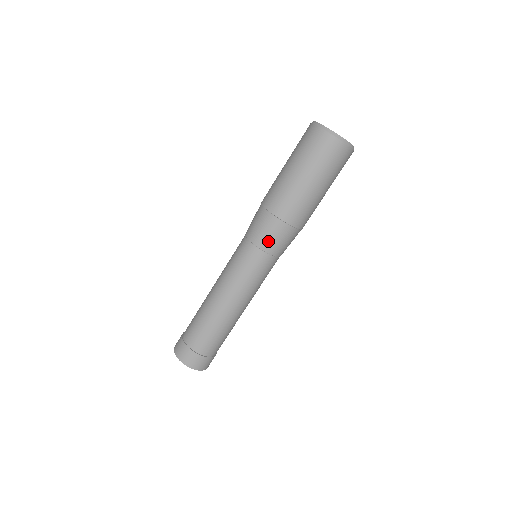
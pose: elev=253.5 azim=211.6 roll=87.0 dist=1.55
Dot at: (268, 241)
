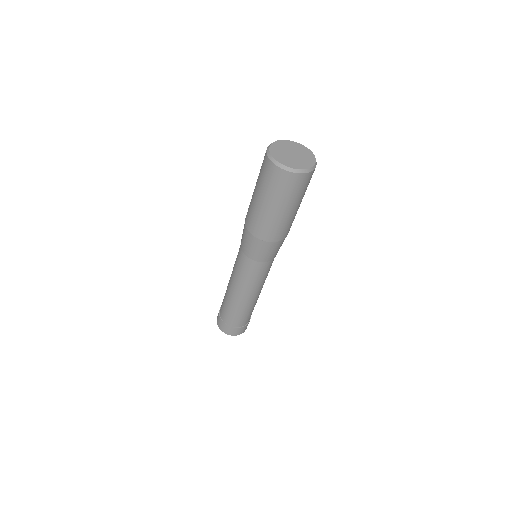
Dot at: (266, 256)
